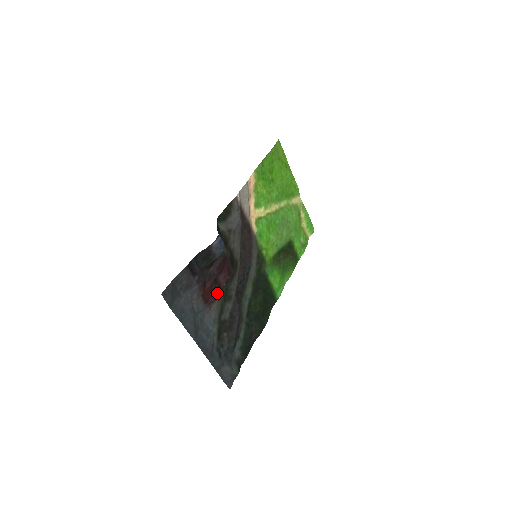
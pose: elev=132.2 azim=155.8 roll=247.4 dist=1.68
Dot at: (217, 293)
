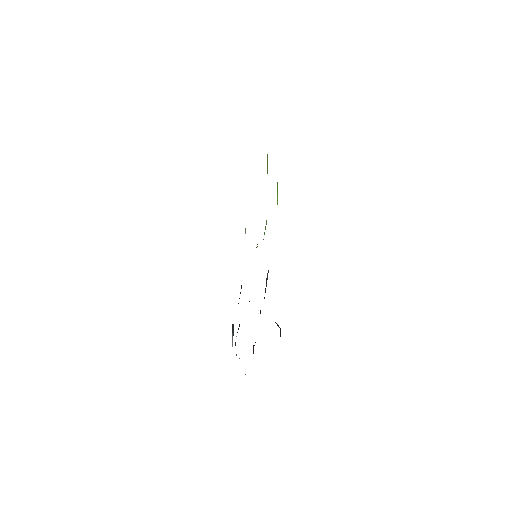
Dot at: occluded
